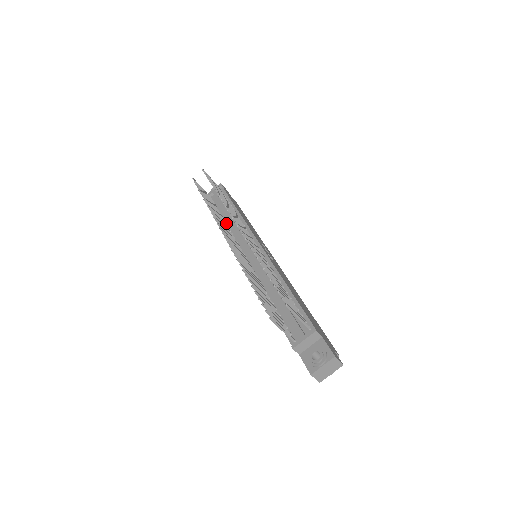
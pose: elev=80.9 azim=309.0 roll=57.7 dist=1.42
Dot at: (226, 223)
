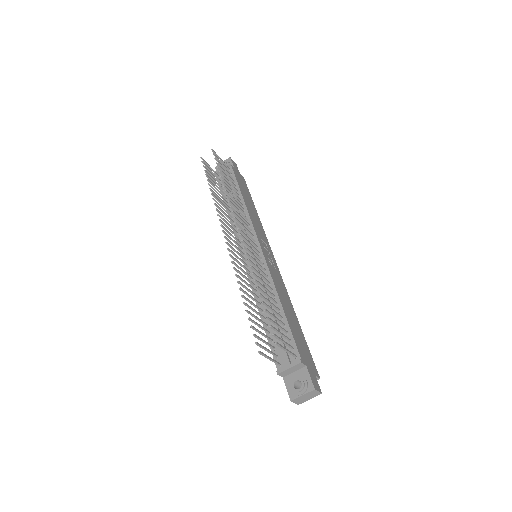
Dot at: (230, 212)
